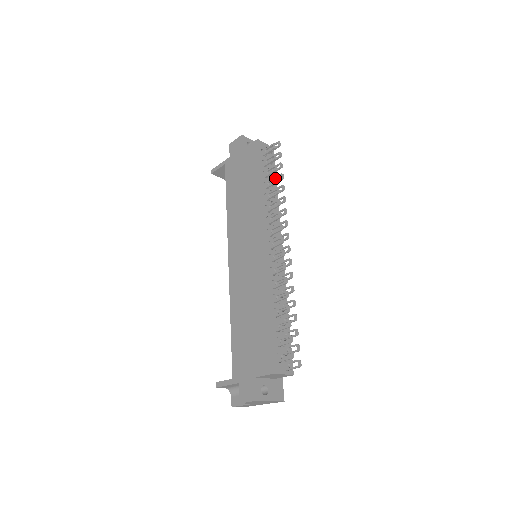
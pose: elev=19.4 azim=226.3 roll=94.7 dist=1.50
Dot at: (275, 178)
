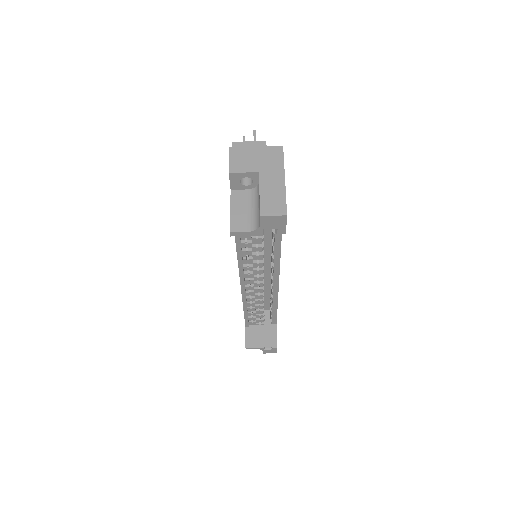
Dot at: occluded
